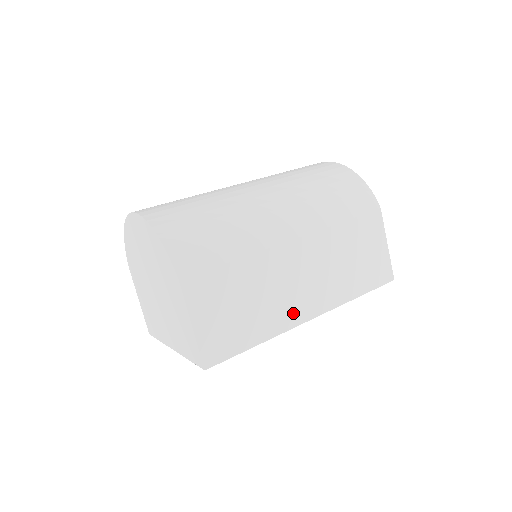
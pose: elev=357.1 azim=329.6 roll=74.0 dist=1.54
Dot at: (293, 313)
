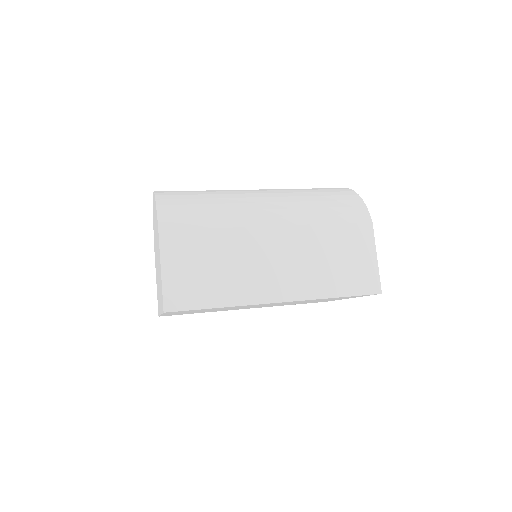
Dot at: (261, 290)
